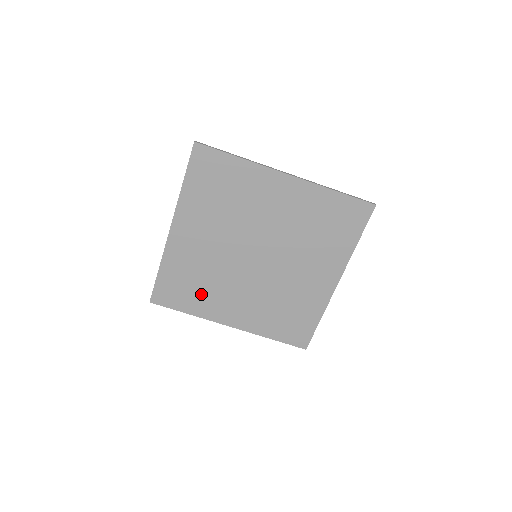
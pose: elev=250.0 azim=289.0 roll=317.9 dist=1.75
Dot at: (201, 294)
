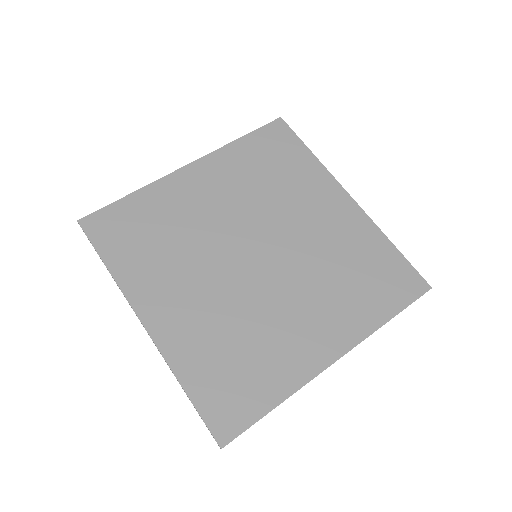
Dot at: (260, 360)
